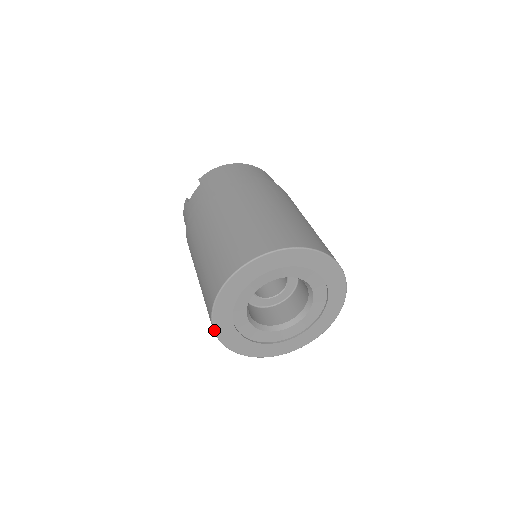
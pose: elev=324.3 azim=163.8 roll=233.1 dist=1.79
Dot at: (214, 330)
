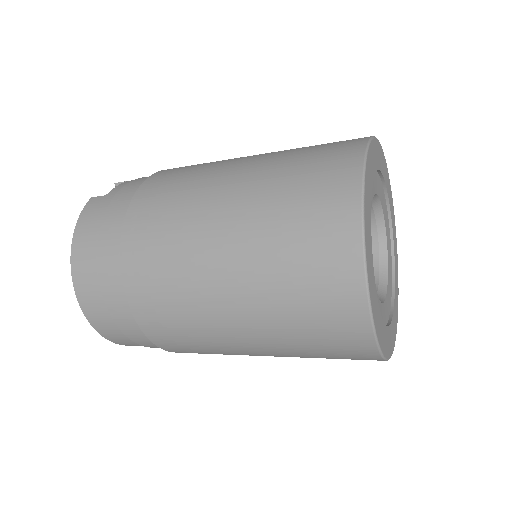
Dot at: (363, 214)
